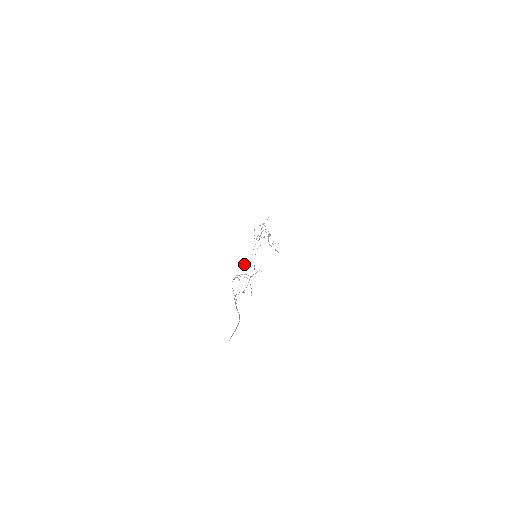
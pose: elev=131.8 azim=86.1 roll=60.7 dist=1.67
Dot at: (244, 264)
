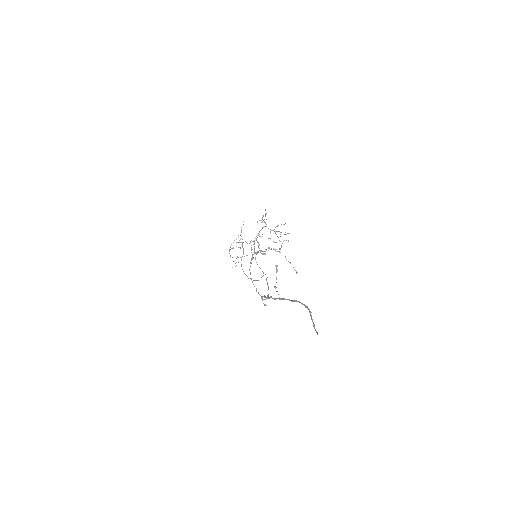
Dot at: occluded
